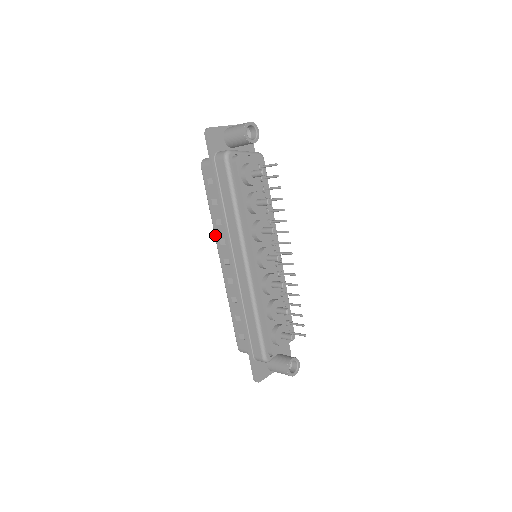
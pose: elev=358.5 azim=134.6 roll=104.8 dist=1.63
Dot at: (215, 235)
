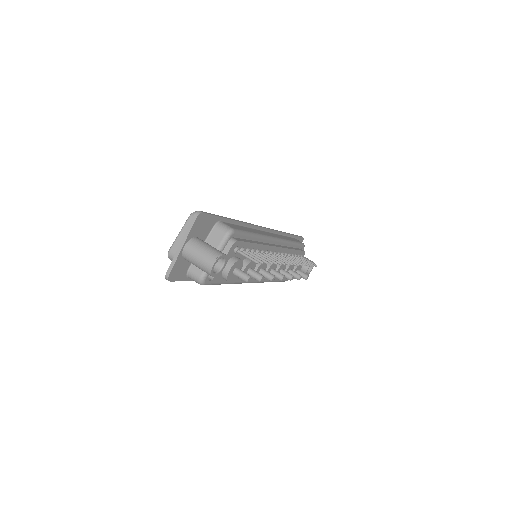
Dot at: occluded
